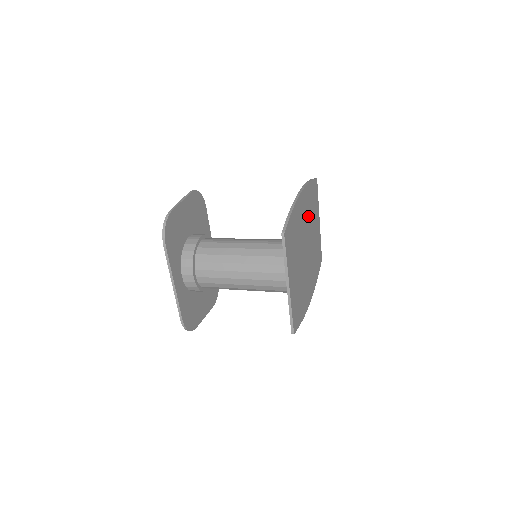
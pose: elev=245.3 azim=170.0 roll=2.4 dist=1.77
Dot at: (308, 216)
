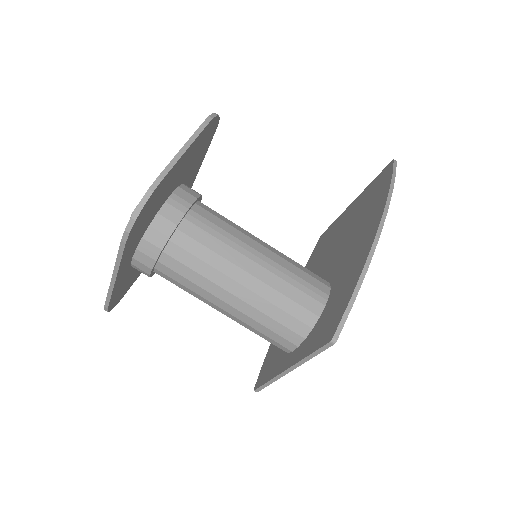
Dot at: occluded
